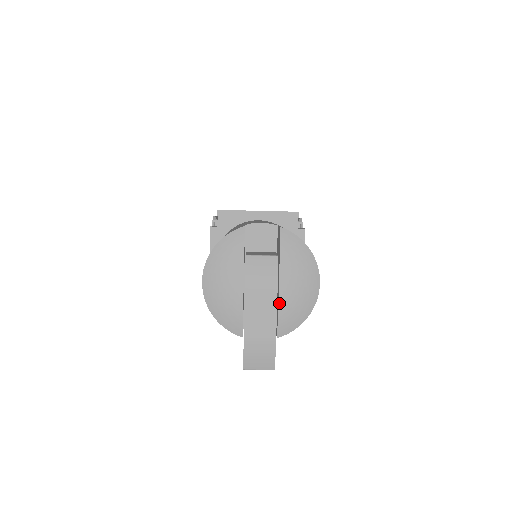
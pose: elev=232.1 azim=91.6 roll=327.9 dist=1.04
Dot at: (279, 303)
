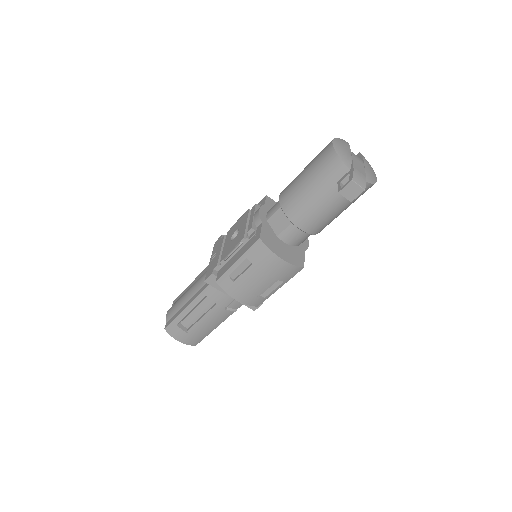
Dot at: (365, 168)
